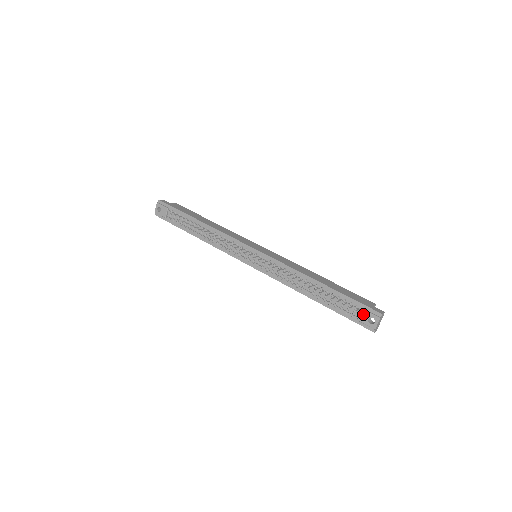
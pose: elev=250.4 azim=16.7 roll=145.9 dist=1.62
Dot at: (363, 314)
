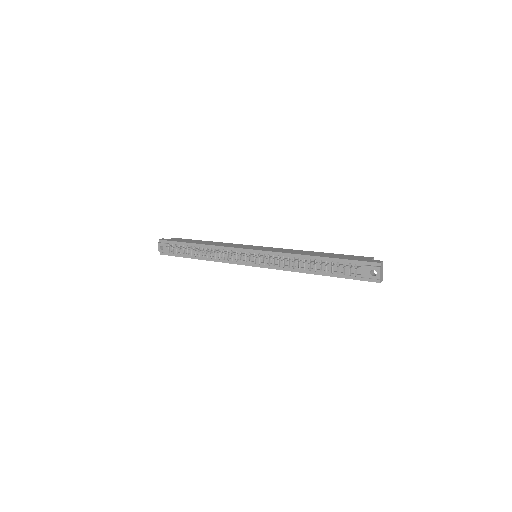
Dot at: (364, 270)
